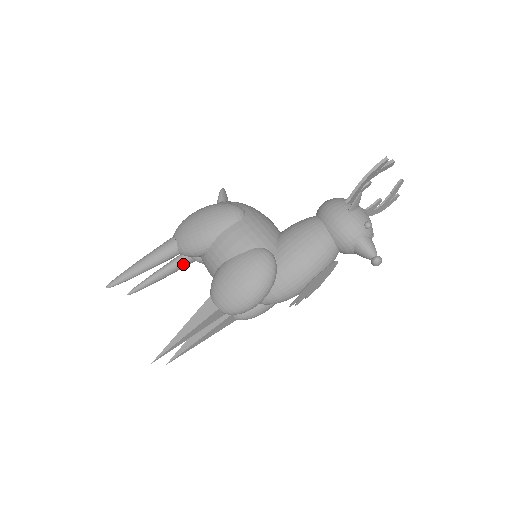
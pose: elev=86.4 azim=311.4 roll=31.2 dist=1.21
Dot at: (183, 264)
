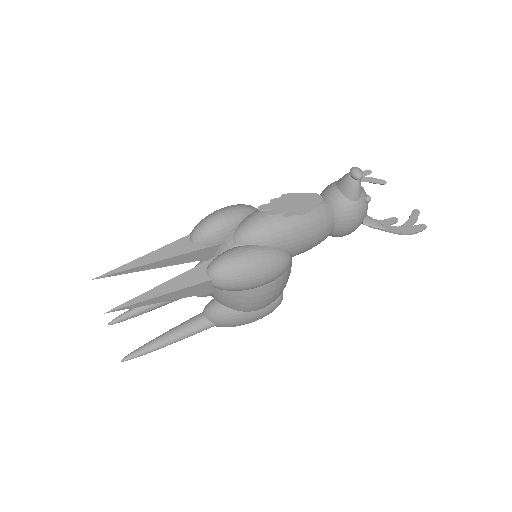
Dot at: (192, 321)
